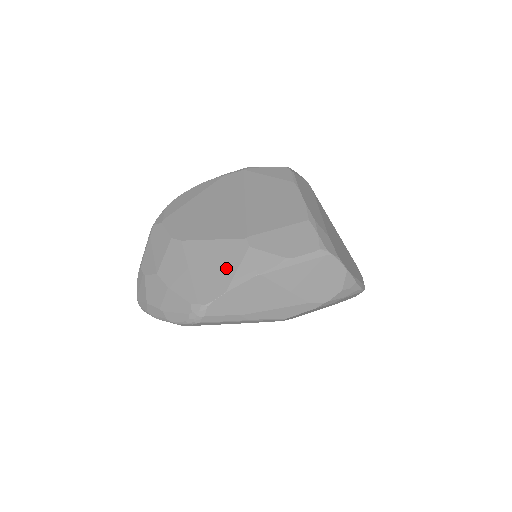
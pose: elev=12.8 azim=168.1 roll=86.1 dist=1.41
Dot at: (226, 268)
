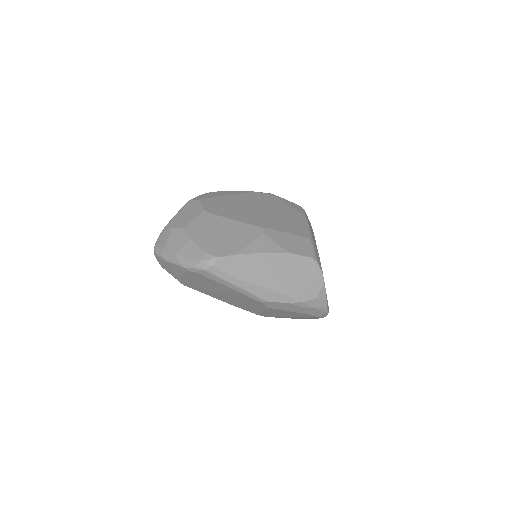
Dot at: (241, 240)
